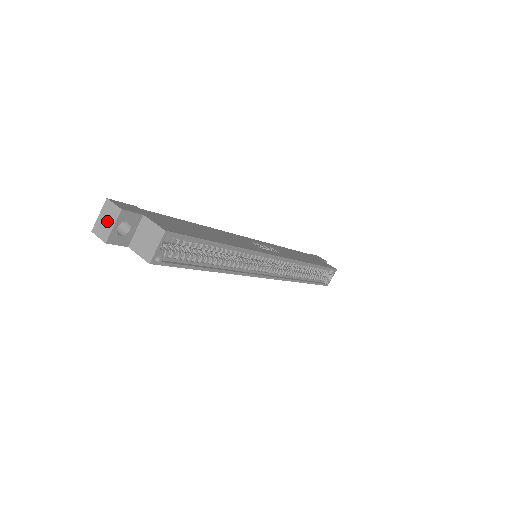
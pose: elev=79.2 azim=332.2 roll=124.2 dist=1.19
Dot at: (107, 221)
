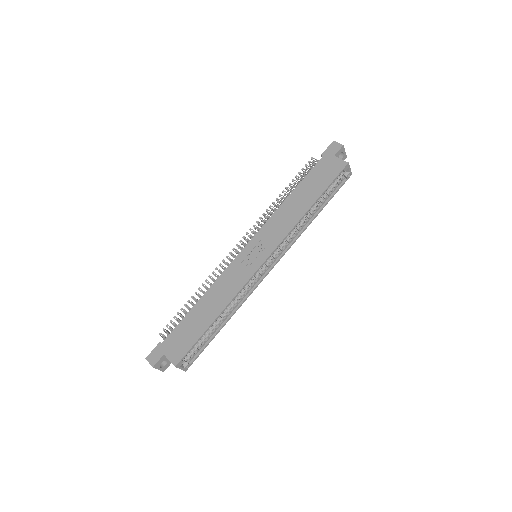
Dot at: occluded
